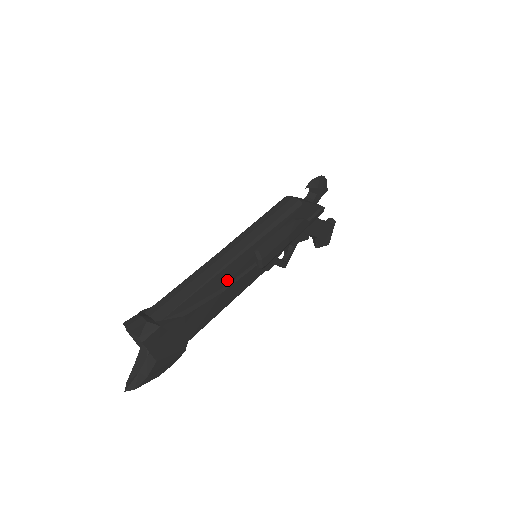
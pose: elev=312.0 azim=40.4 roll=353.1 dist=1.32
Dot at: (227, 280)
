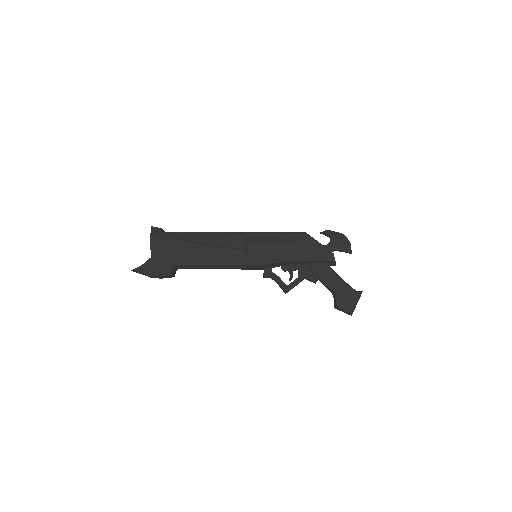
Dot at: (218, 243)
